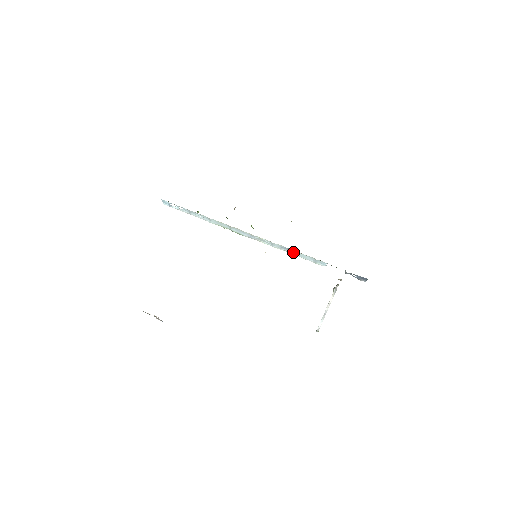
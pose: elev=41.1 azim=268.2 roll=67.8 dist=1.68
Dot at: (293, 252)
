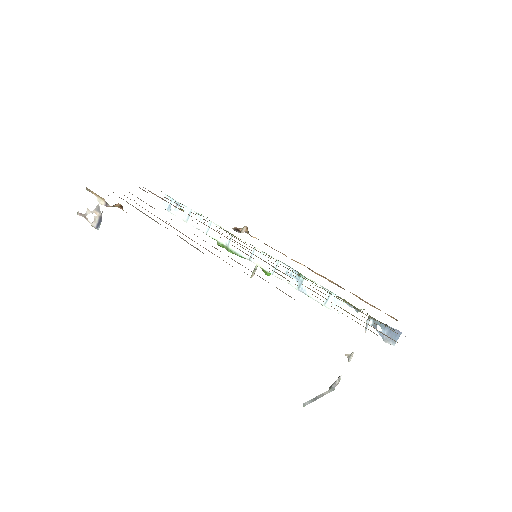
Dot at: (300, 282)
